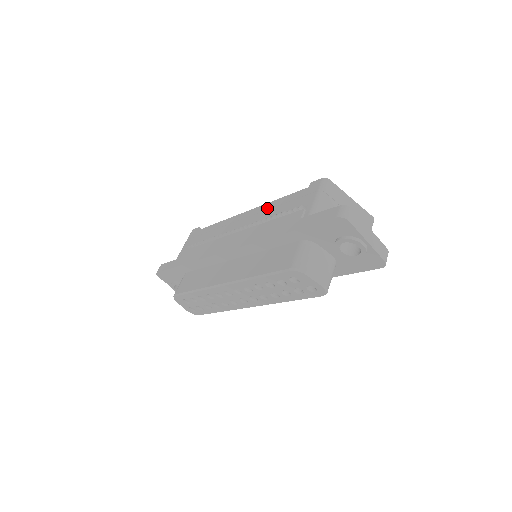
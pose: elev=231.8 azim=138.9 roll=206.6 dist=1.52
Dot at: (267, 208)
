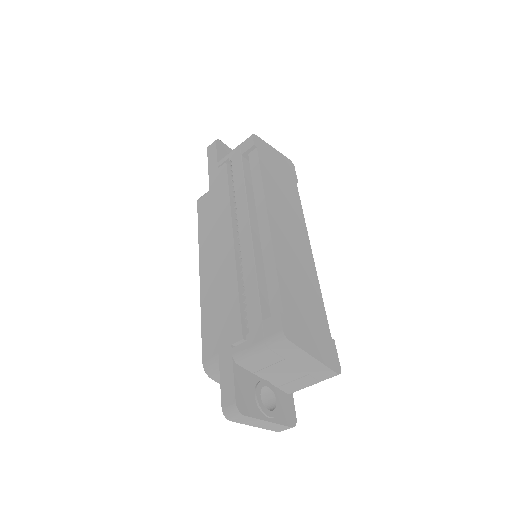
Dot at: (264, 254)
